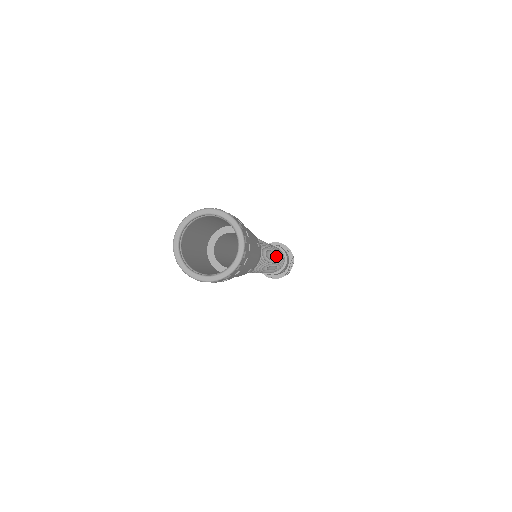
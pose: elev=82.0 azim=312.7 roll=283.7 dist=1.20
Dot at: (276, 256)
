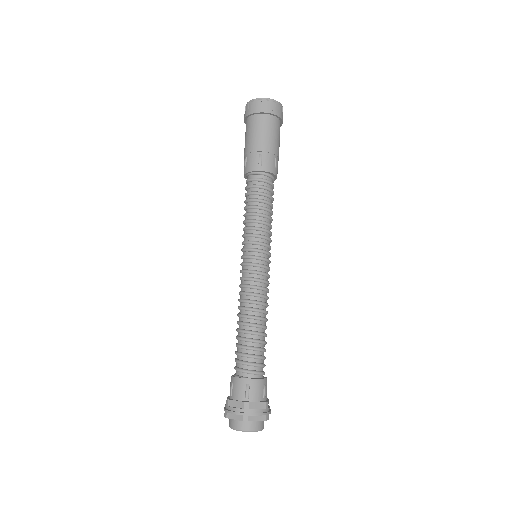
Dot at: (265, 288)
